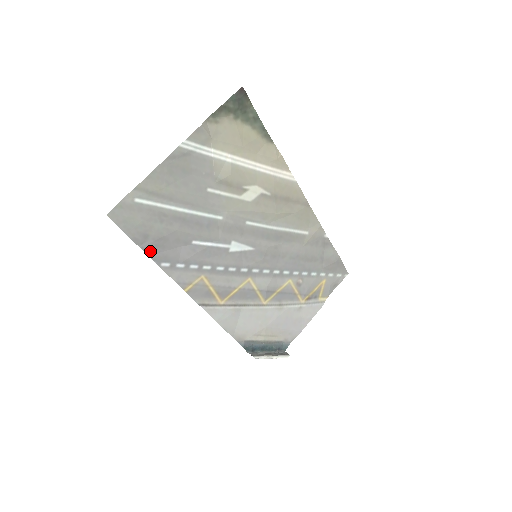
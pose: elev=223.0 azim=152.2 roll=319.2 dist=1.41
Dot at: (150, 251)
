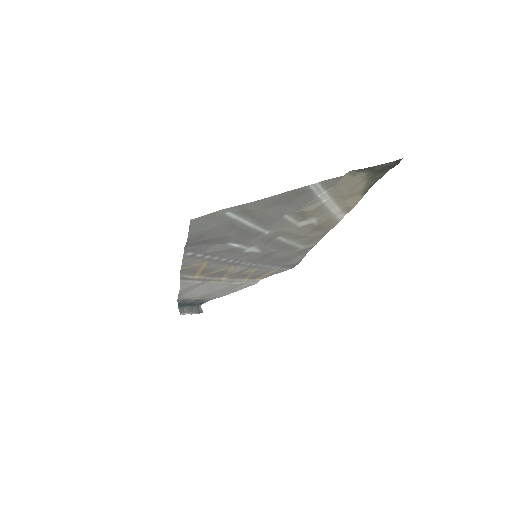
Dot at: (190, 244)
